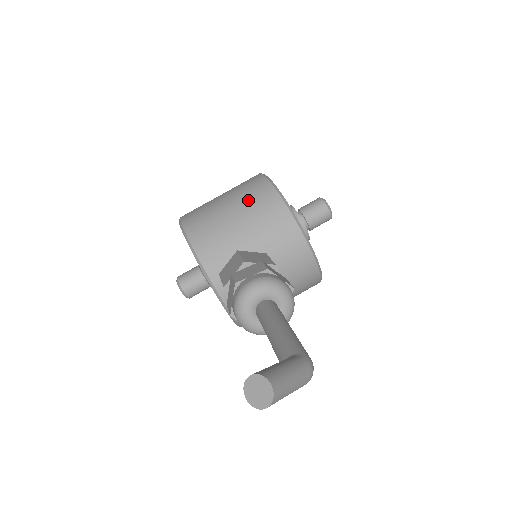
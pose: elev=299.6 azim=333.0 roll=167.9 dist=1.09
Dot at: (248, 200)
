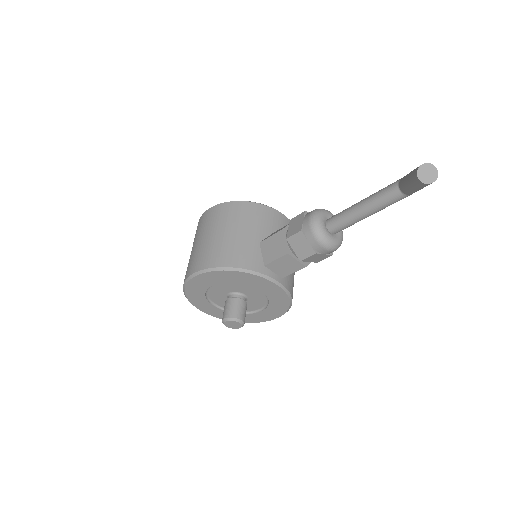
Dot at: (227, 219)
